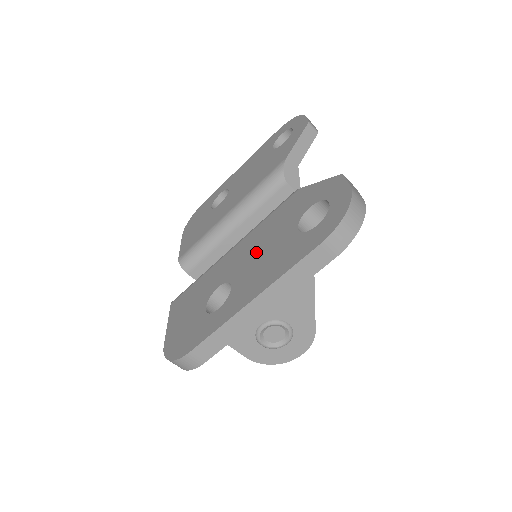
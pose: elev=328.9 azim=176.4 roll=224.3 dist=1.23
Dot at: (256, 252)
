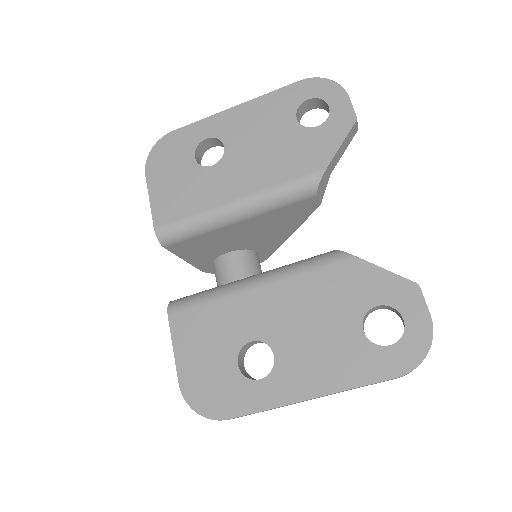
Dot at: (304, 323)
